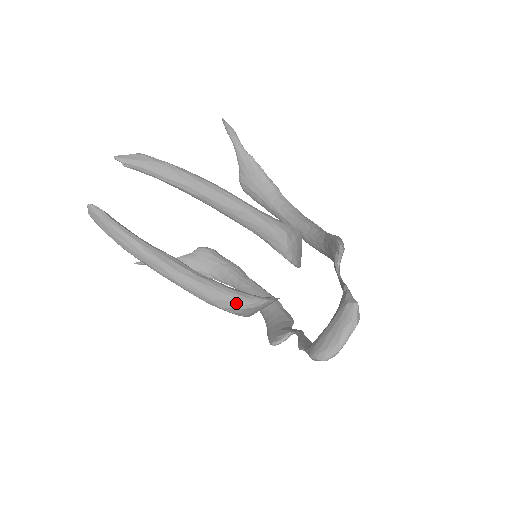
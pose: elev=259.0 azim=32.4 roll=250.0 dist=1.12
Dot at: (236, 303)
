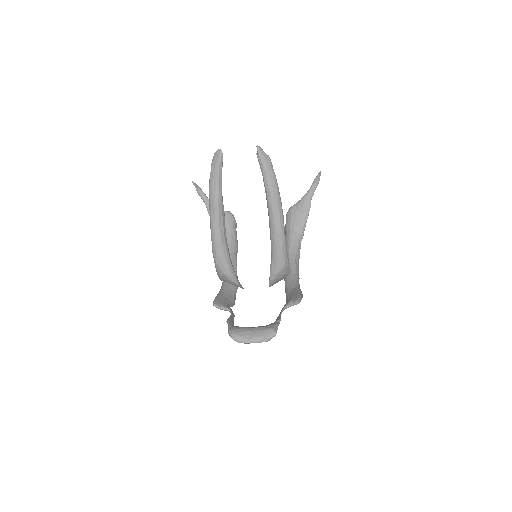
Dot at: (225, 268)
